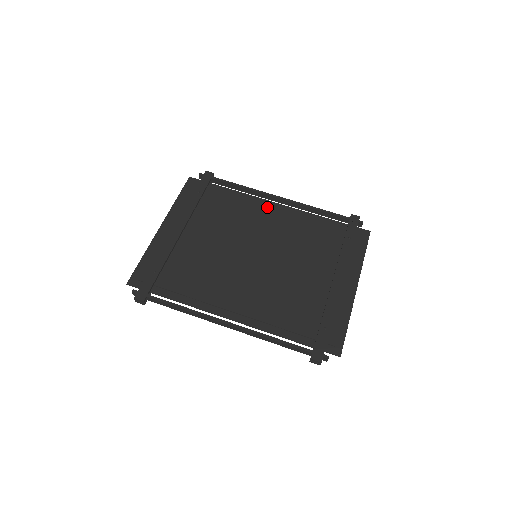
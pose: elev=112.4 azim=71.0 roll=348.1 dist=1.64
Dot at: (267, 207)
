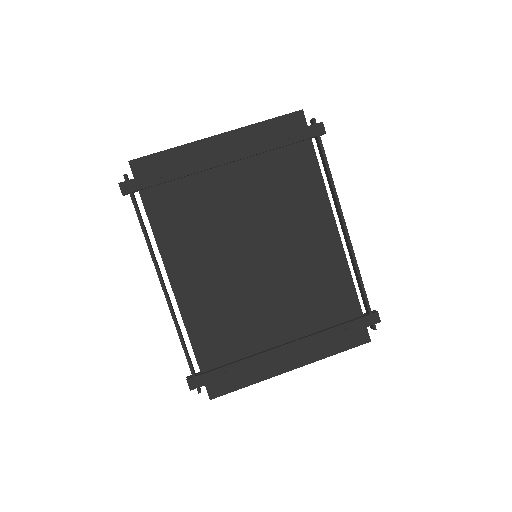
Dot at: (324, 223)
